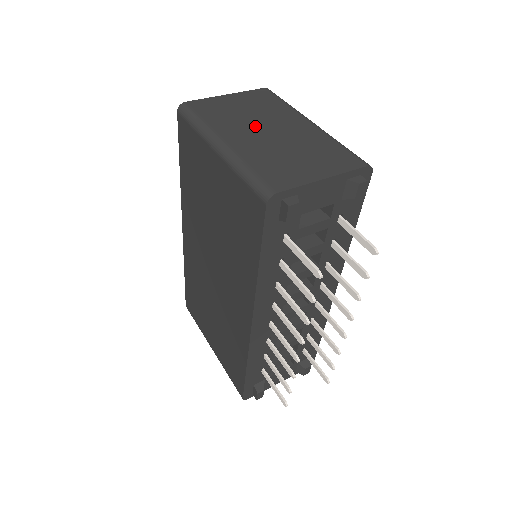
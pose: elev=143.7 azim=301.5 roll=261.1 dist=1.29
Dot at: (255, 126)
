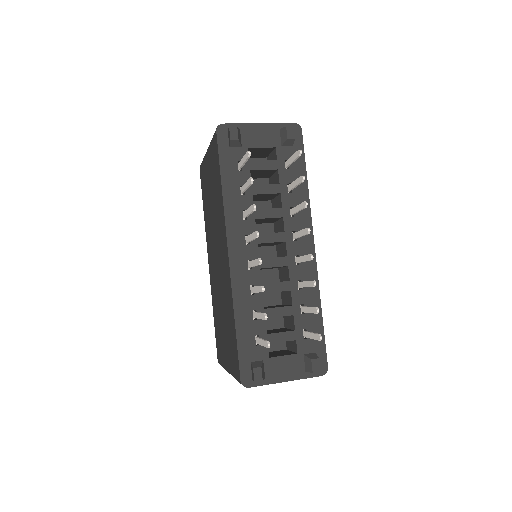
Dot at: occluded
